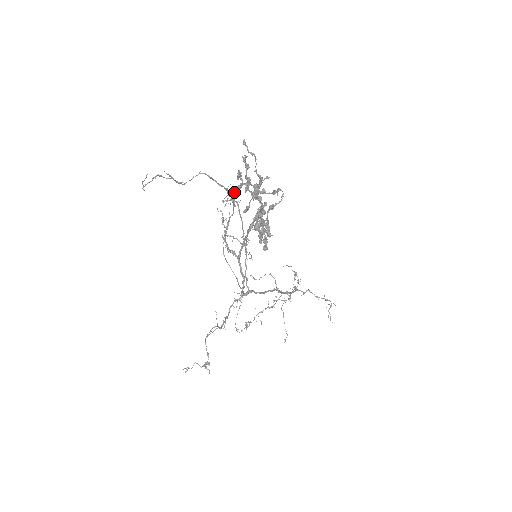
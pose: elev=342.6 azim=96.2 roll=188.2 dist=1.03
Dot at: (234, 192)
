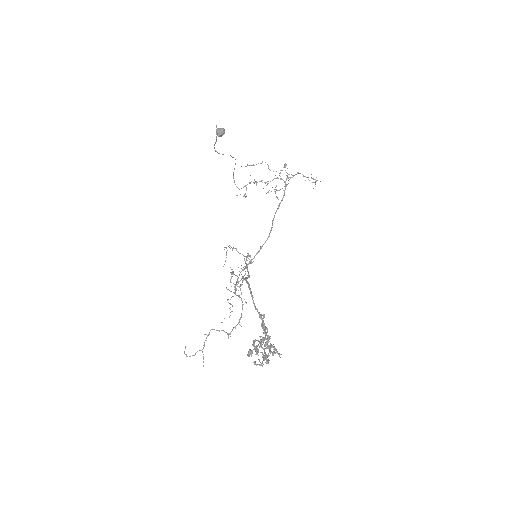
Dot at: occluded
